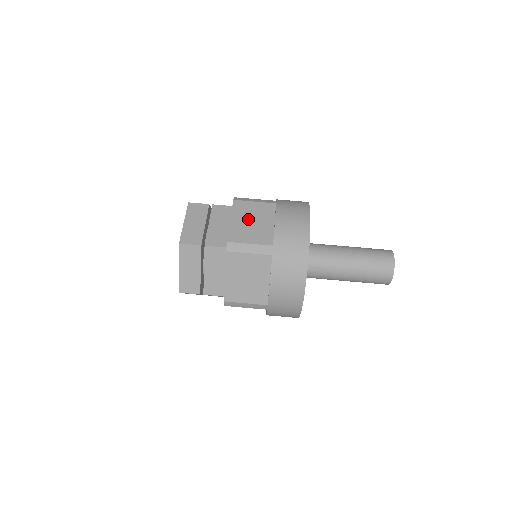
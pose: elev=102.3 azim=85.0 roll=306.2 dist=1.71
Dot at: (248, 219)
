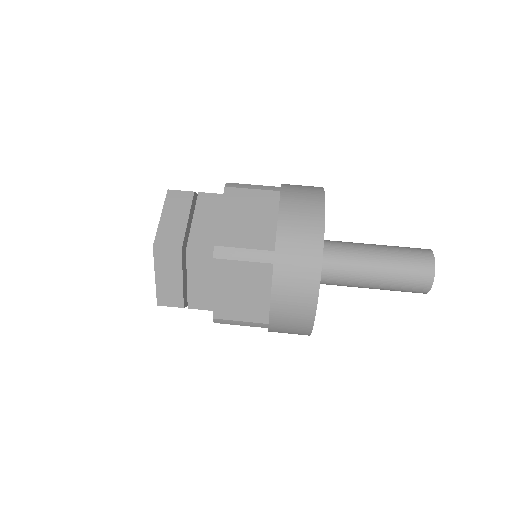
Dot at: (243, 213)
